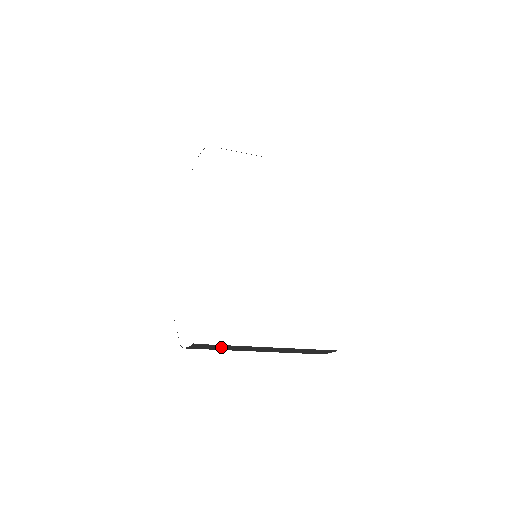
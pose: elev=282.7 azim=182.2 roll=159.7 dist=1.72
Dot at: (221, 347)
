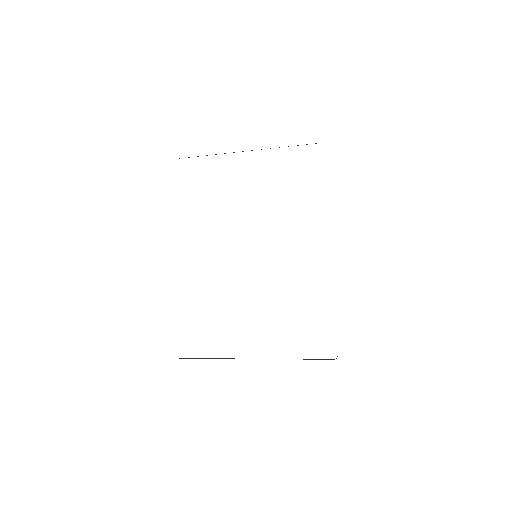
Dot at: occluded
